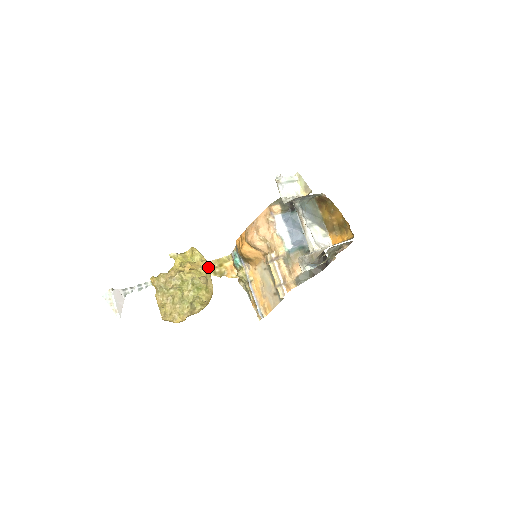
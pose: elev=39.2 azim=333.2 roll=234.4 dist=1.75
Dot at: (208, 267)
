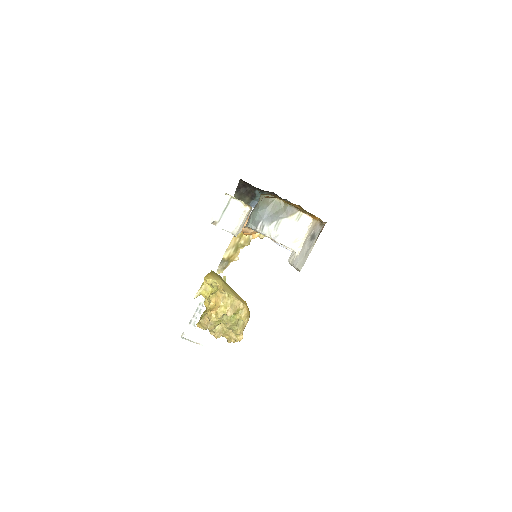
Dot at: (227, 295)
